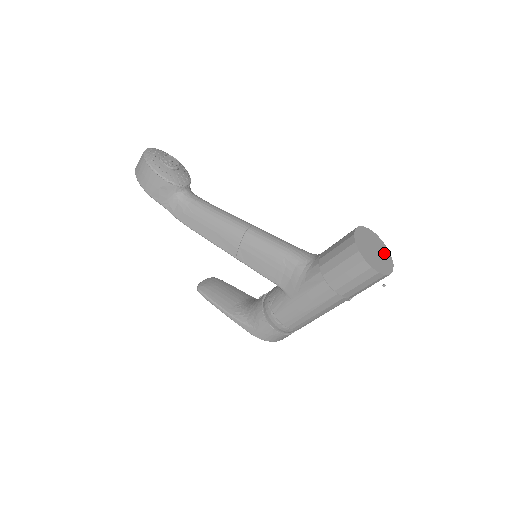
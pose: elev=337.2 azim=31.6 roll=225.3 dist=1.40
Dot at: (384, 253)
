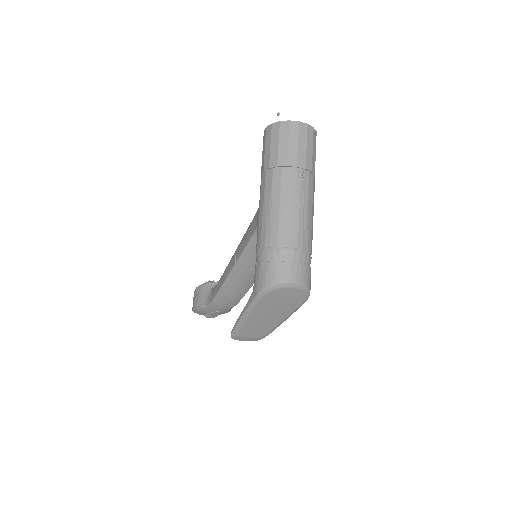
Dot at: occluded
